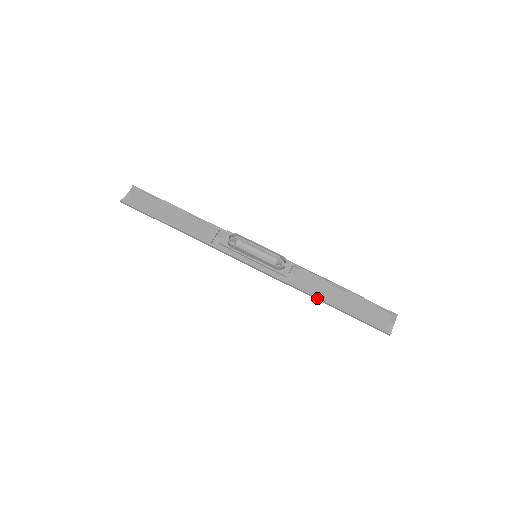
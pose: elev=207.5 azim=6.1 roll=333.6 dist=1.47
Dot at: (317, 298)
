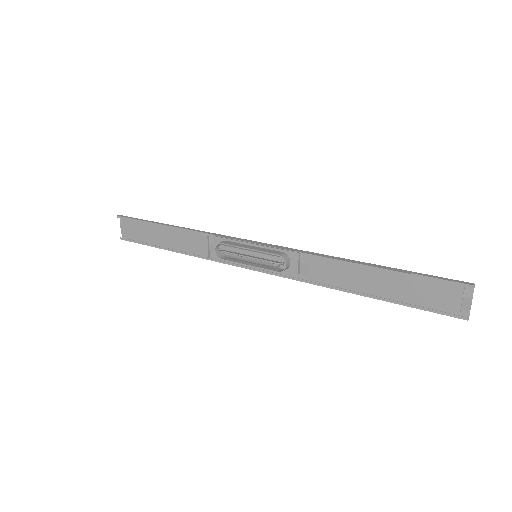
Dot at: occluded
